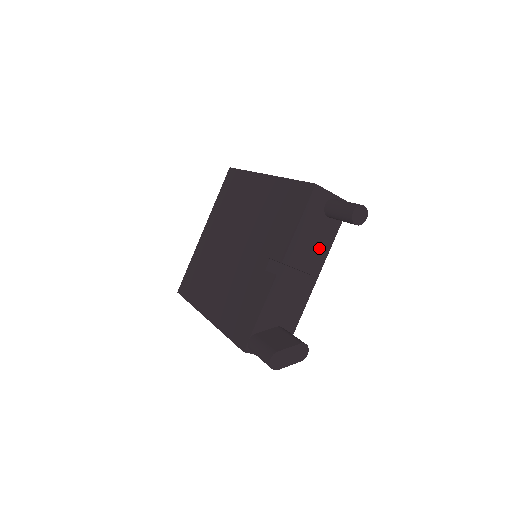
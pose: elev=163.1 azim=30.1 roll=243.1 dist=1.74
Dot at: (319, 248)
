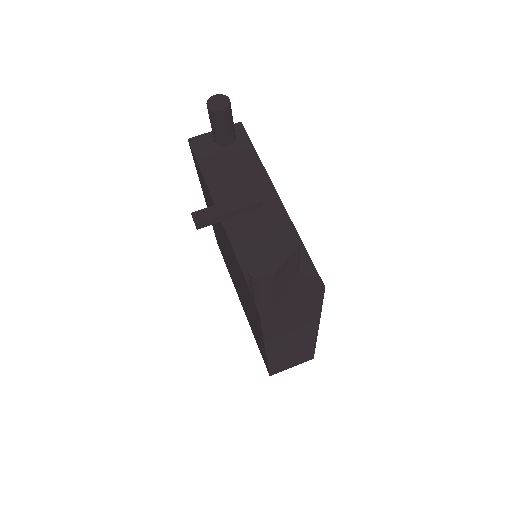
Dot at: (247, 171)
